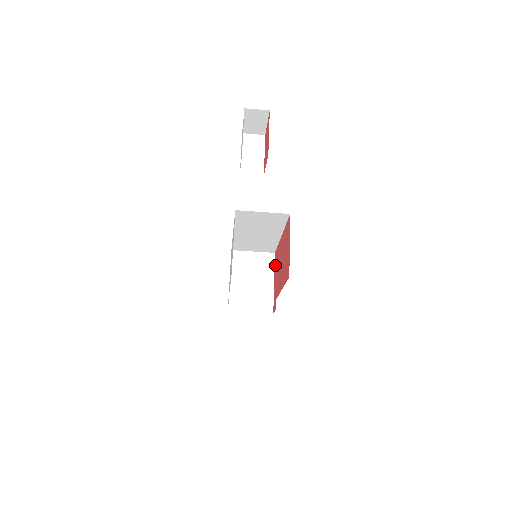
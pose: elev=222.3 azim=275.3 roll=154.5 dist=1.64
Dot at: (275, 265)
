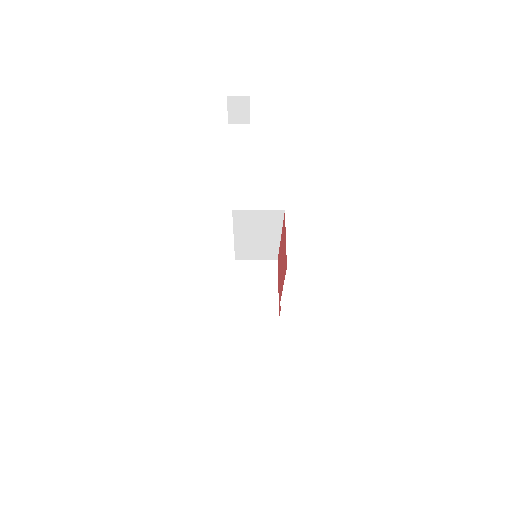
Dot at: (278, 271)
